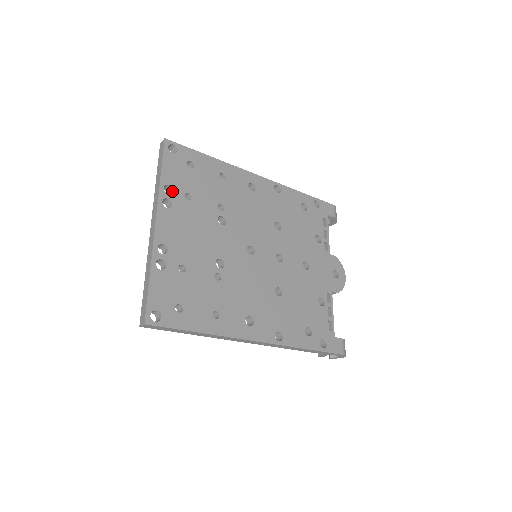
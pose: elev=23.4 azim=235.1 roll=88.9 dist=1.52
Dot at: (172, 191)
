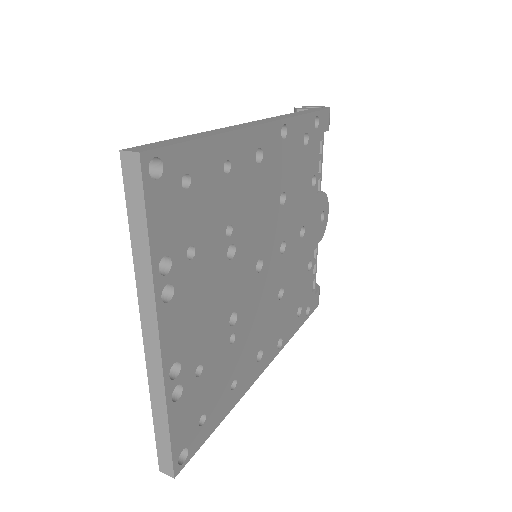
Dot at: (168, 260)
